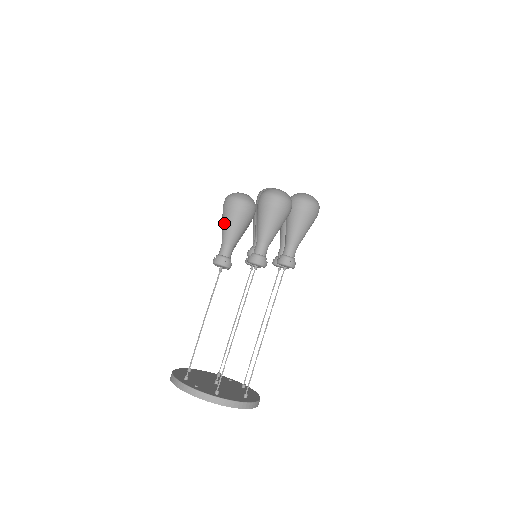
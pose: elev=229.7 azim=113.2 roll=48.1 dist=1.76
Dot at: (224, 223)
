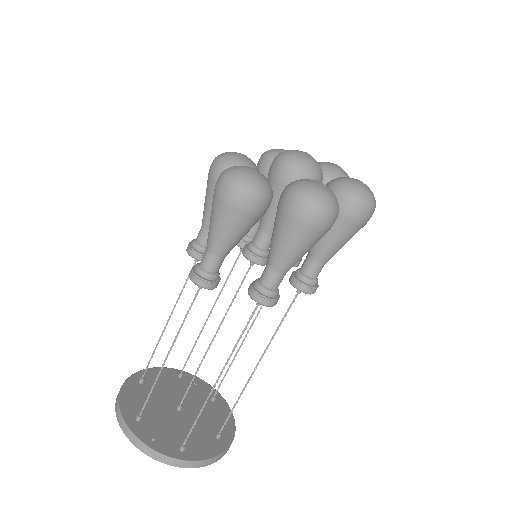
Dot at: (215, 222)
